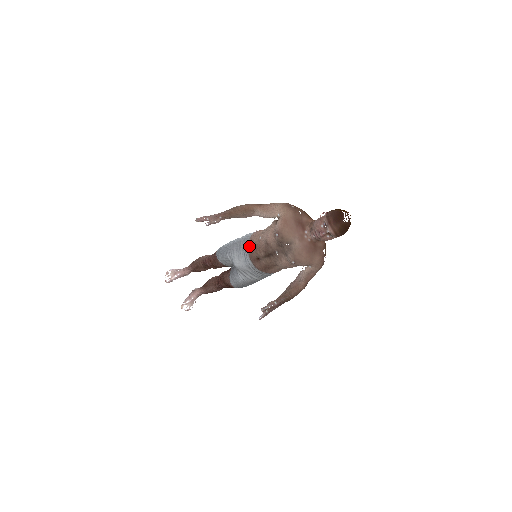
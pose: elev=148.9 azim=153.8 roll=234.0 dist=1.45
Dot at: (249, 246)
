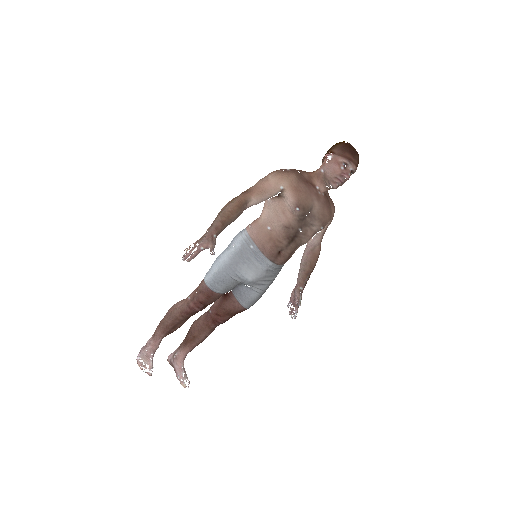
Dot at: (260, 246)
